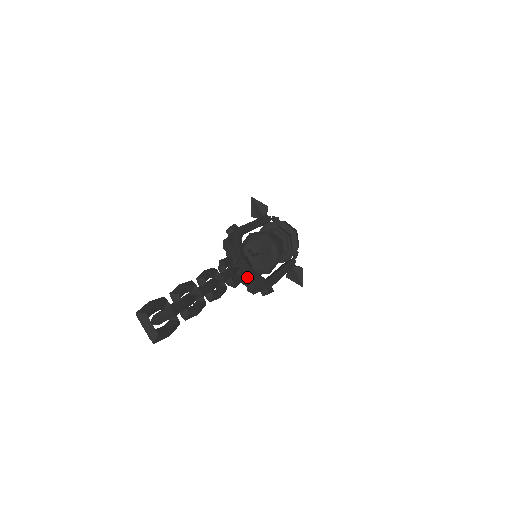
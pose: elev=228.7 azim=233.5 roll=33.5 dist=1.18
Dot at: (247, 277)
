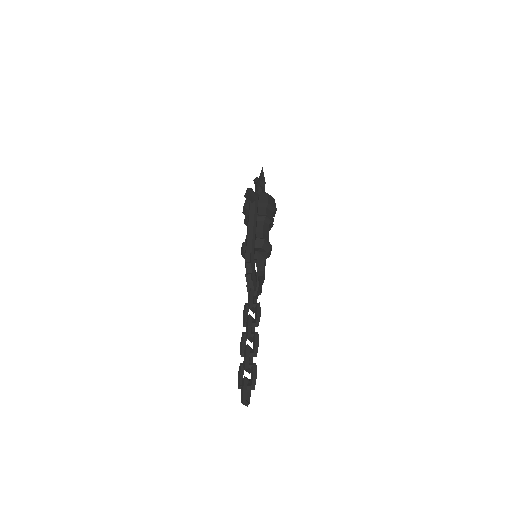
Dot at: occluded
